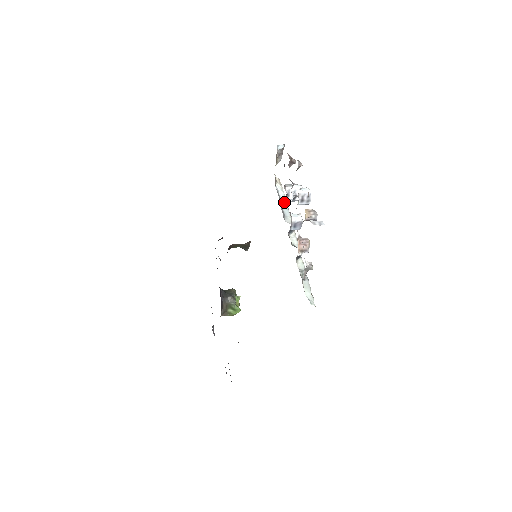
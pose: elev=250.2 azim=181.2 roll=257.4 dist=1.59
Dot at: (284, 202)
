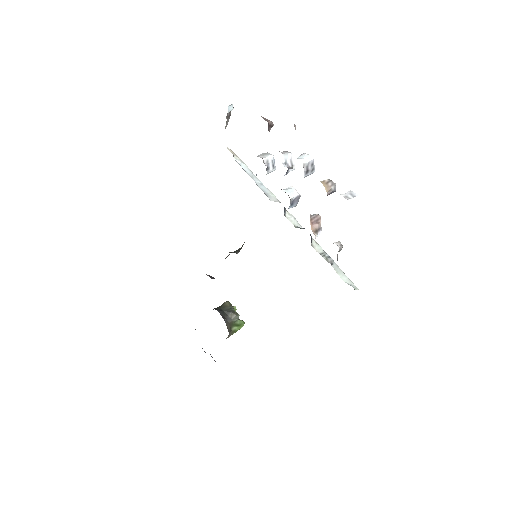
Dot at: (254, 177)
